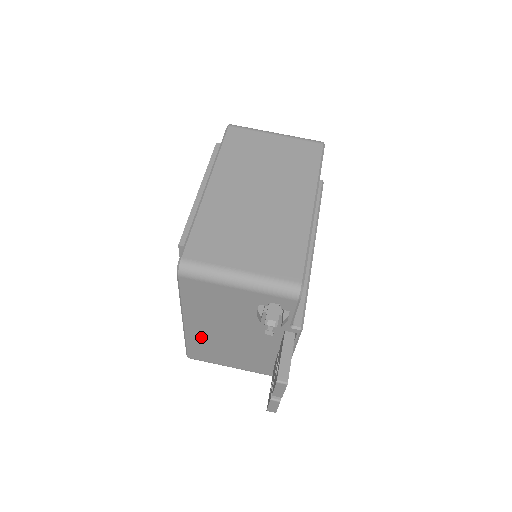
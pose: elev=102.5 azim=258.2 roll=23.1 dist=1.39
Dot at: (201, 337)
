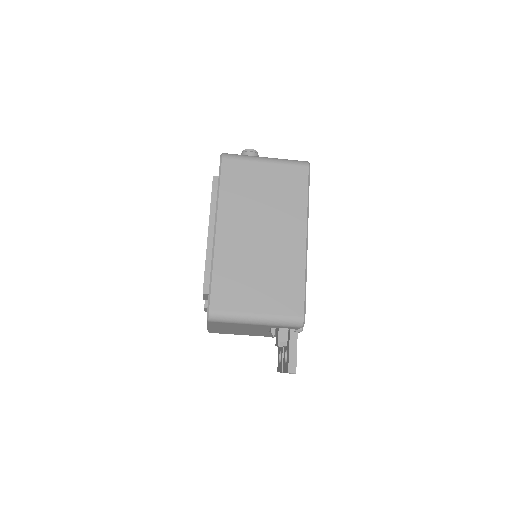
Dot at: (222, 330)
